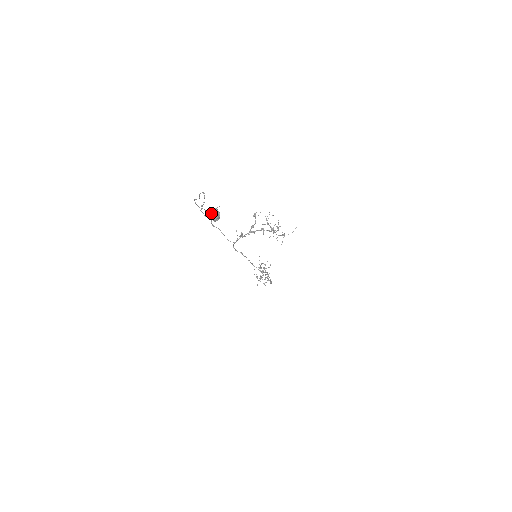
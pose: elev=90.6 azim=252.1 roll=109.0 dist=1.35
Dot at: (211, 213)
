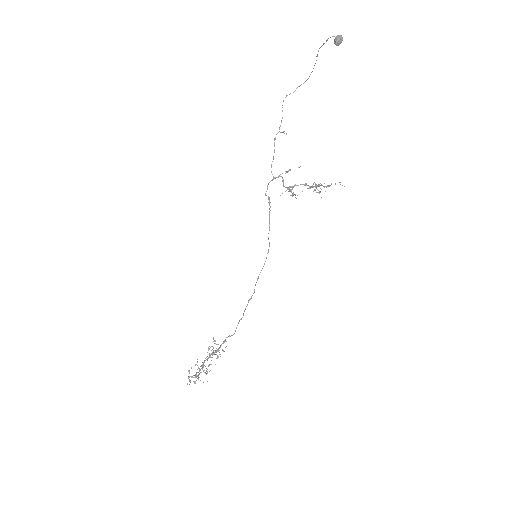
Dot at: (338, 35)
